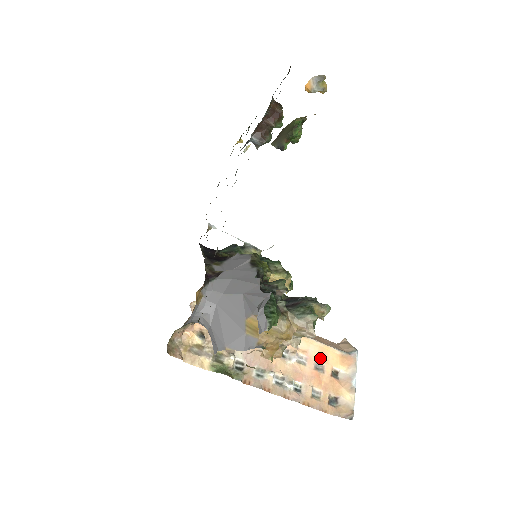
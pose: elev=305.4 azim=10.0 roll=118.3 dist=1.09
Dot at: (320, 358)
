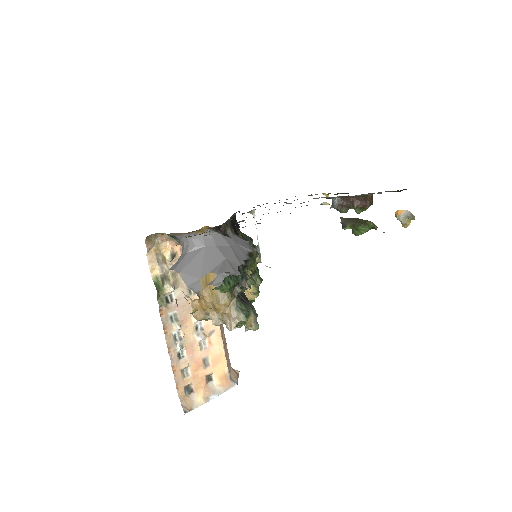
Dot at: (213, 359)
